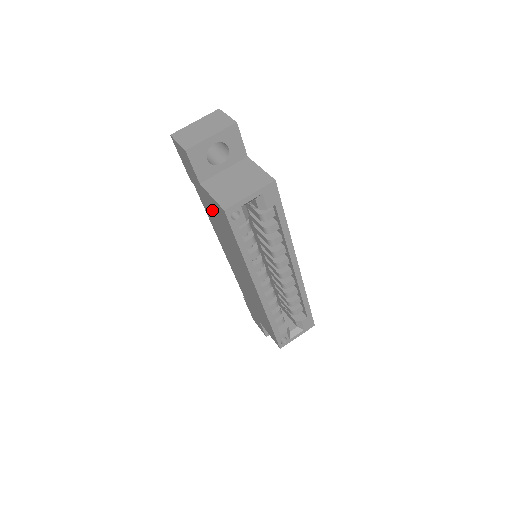
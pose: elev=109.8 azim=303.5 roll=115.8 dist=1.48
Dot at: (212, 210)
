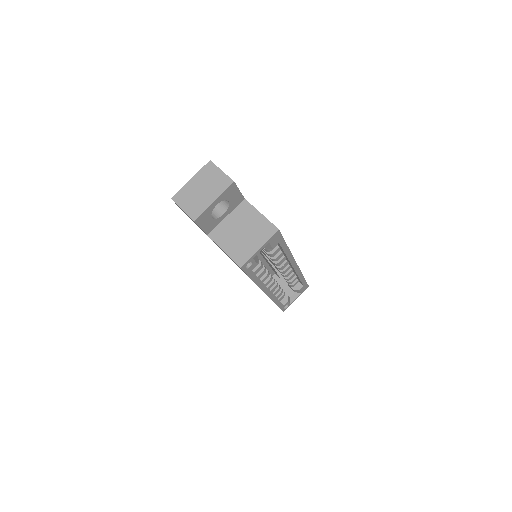
Dot at: occluded
